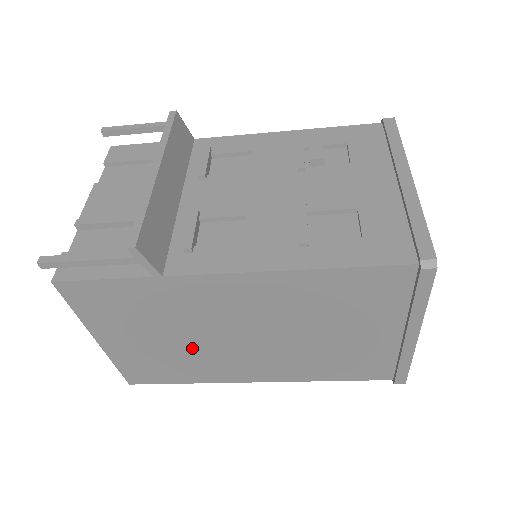
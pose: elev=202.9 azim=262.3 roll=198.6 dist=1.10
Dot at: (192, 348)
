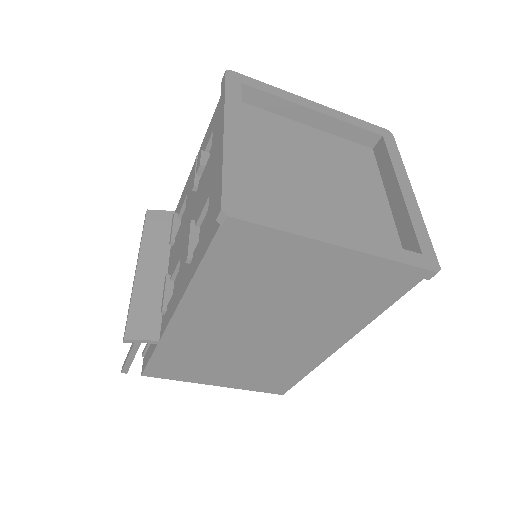
Dot at: (257, 358)
